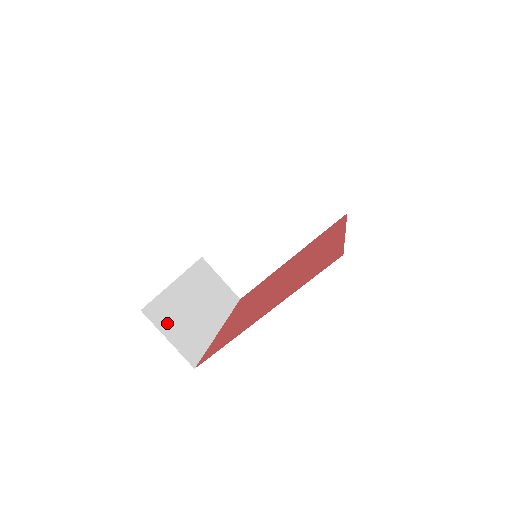
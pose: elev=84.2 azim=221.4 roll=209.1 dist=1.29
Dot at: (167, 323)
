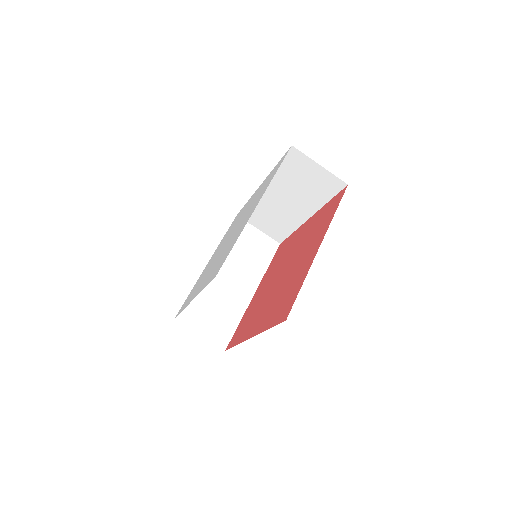
Dot at: (199, 319)
